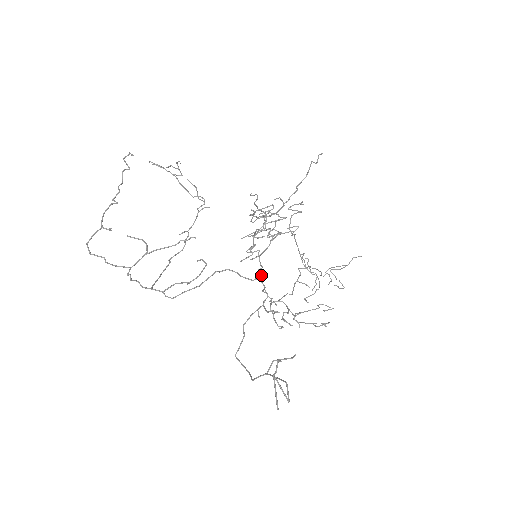
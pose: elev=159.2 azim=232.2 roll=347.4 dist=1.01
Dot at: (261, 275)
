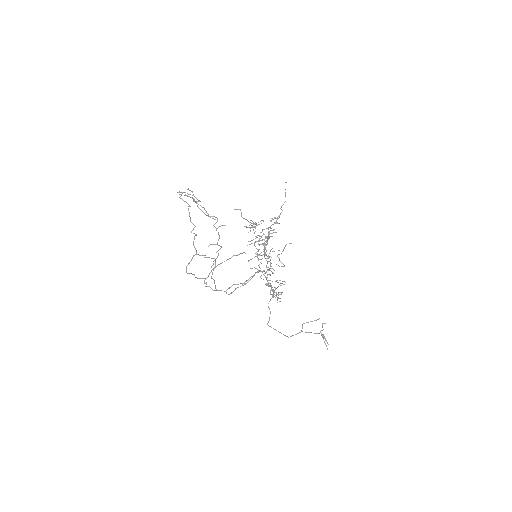
Dot at: occluded
